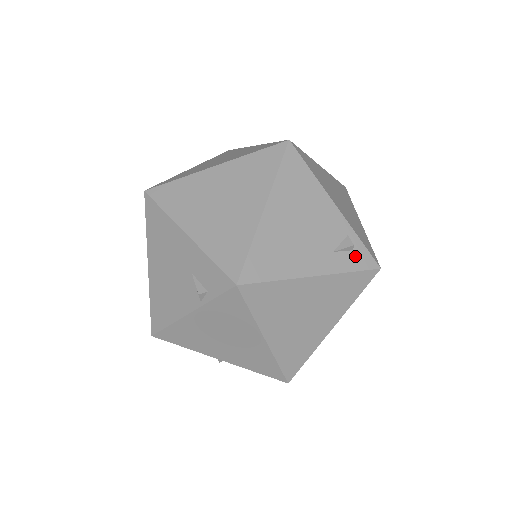
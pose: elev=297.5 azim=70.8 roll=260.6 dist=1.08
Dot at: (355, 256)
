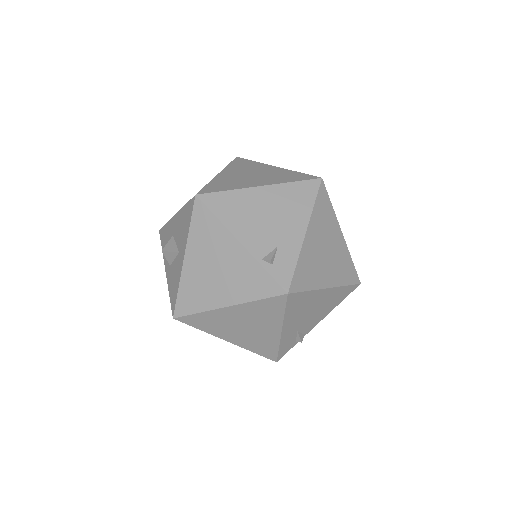
Dot at: occluded
